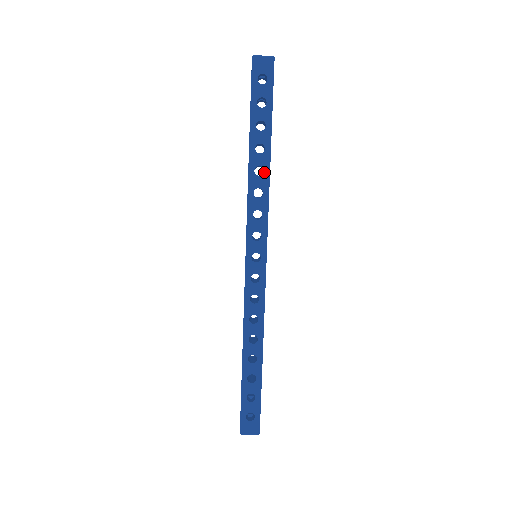
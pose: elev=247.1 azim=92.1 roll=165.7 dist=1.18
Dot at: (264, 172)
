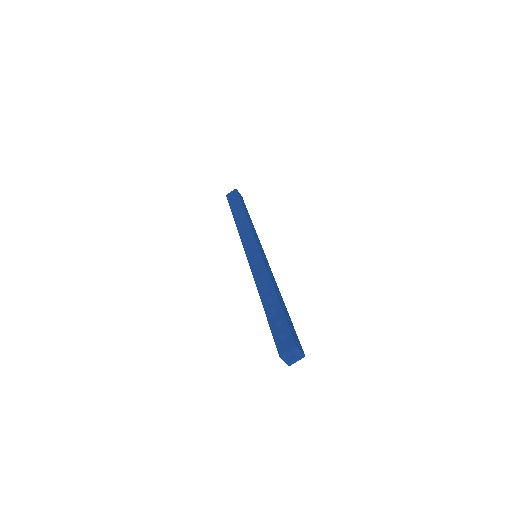
Dot at: (244, 220)
